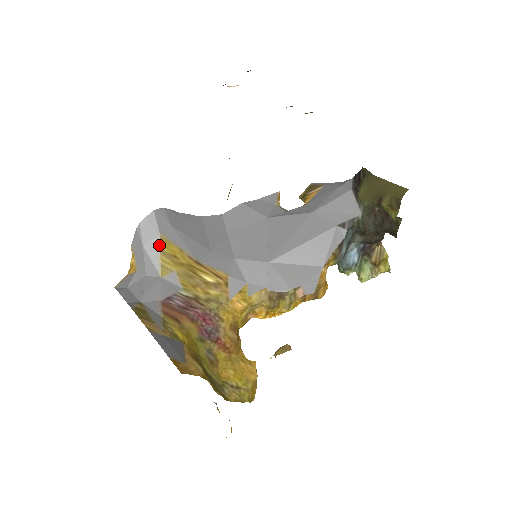
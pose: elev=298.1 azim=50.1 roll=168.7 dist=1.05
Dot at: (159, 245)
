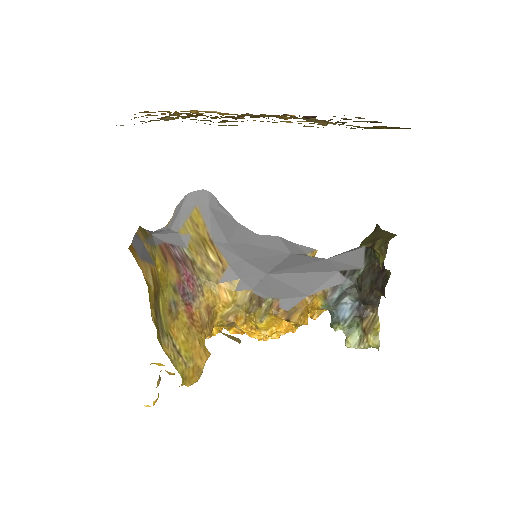
Dot at: (192, 212)
